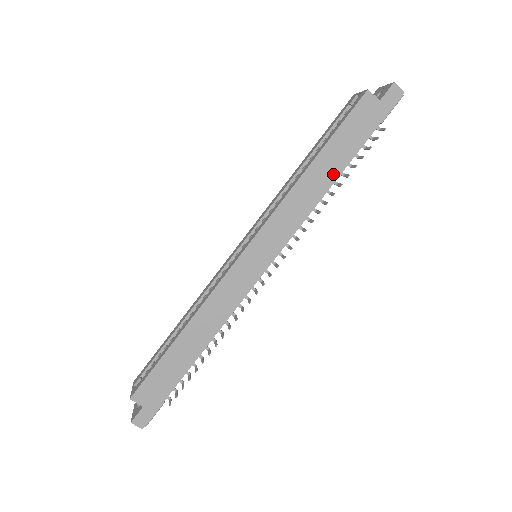
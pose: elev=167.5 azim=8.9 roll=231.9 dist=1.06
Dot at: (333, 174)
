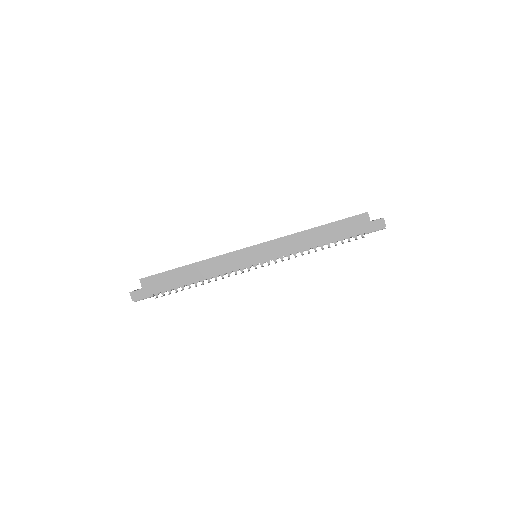
Dot at: (323, 241)
